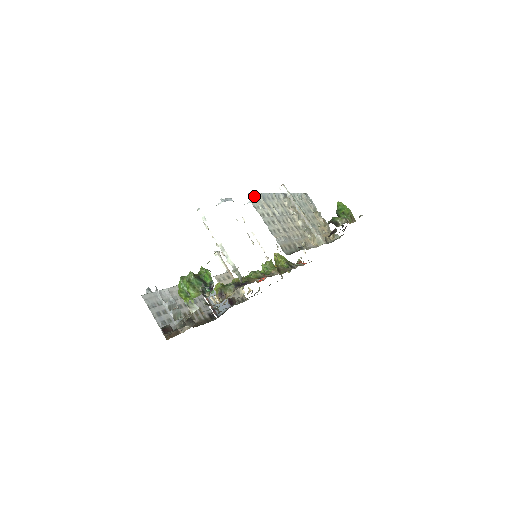
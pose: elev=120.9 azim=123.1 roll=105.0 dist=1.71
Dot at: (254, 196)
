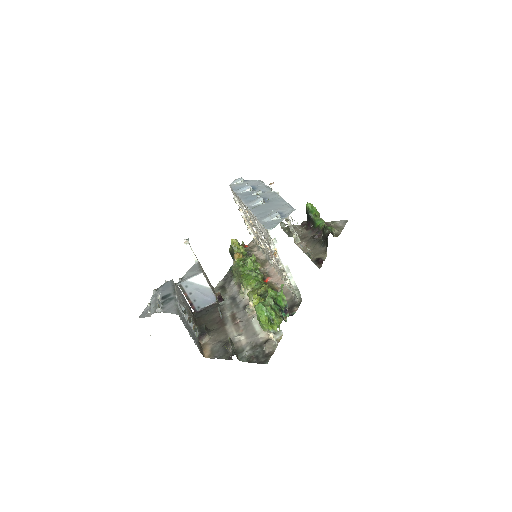
Dot at: occluded
